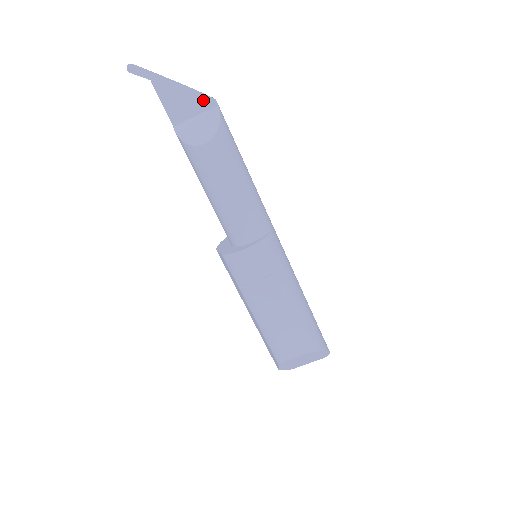
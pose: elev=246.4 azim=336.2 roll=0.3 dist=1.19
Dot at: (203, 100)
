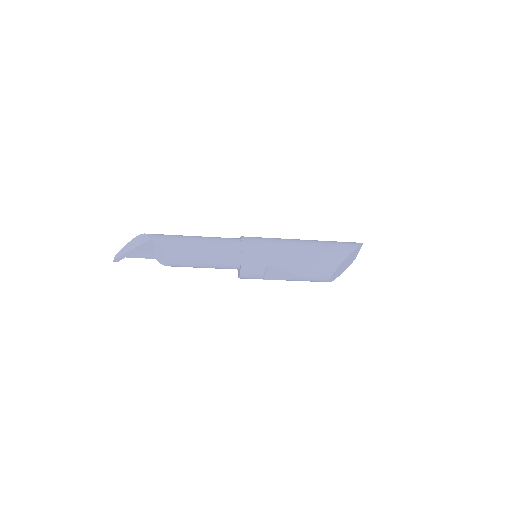
Dot at: (146, 244)
